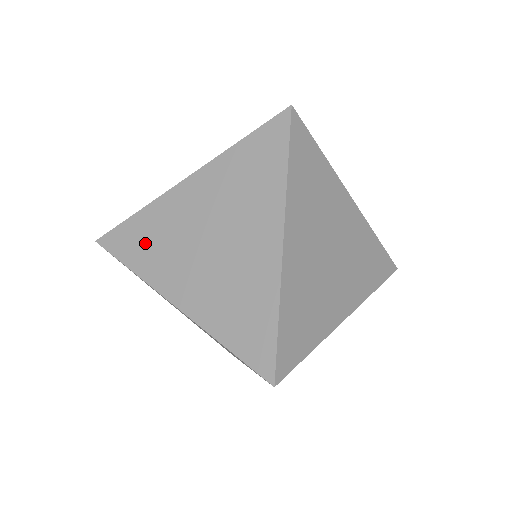
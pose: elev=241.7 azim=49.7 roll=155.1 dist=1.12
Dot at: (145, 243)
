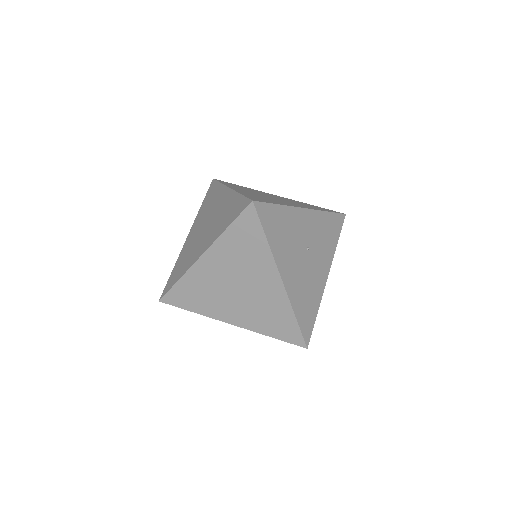
Dot at: (180, 267)
